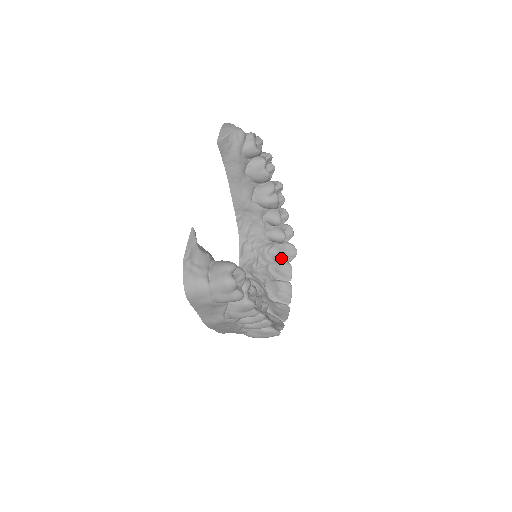
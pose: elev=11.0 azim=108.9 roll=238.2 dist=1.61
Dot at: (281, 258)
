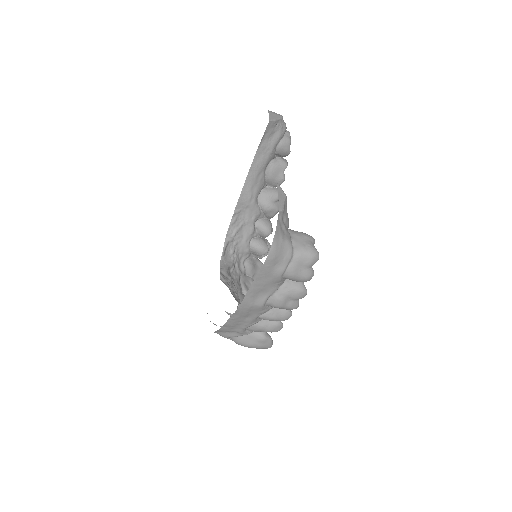
Dot at: (251, 273)
